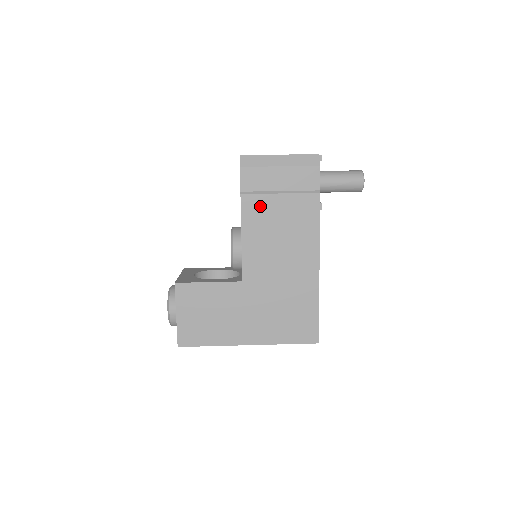
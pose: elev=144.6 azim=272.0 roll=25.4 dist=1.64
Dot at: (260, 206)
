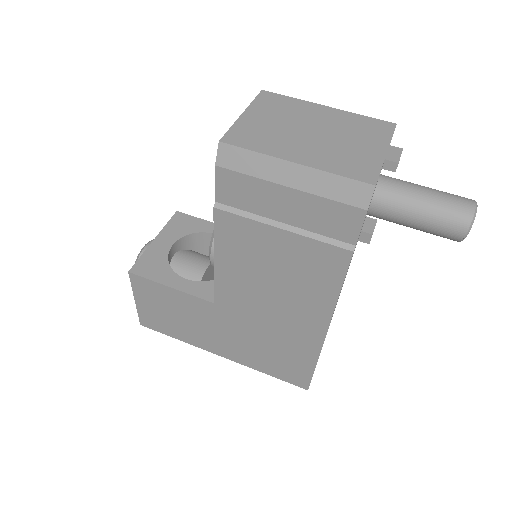
Dot at: (245, 233)
